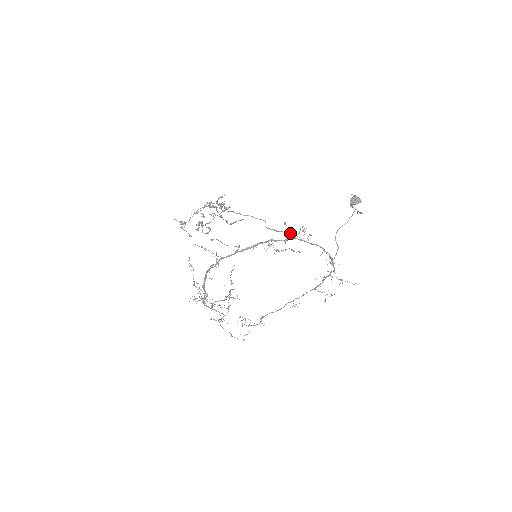
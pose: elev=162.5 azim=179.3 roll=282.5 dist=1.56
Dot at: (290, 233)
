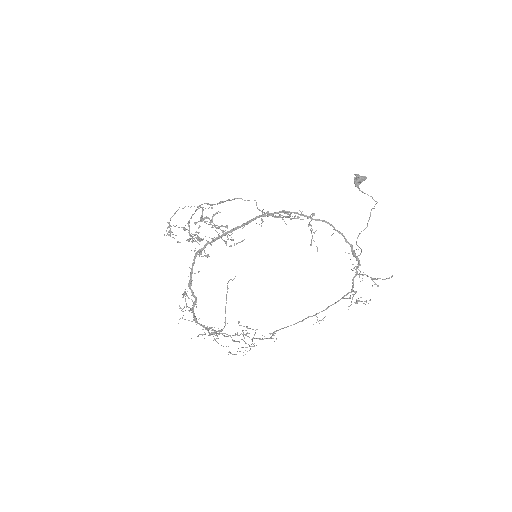
Dot at: occluded
